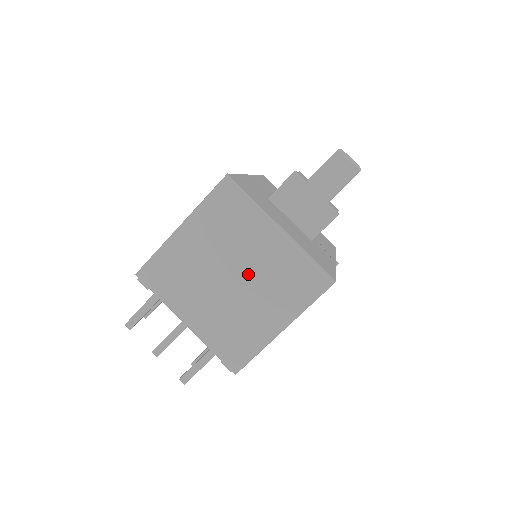
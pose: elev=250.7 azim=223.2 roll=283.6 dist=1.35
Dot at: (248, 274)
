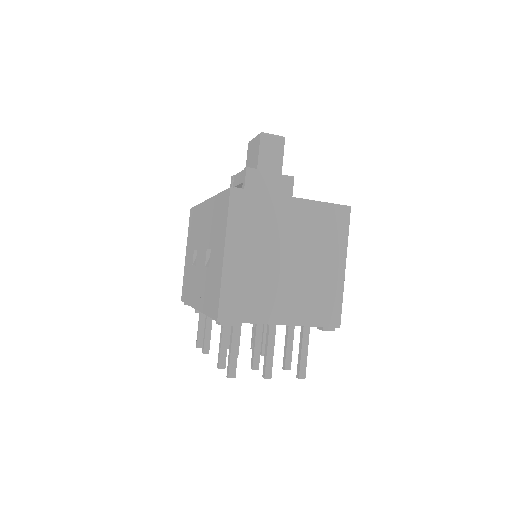
Dot at: (296, 248)
